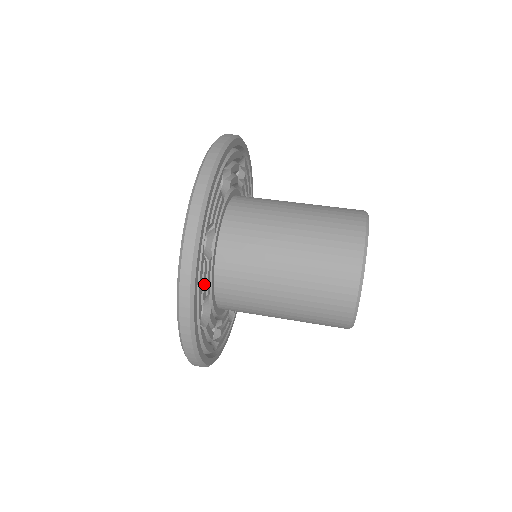
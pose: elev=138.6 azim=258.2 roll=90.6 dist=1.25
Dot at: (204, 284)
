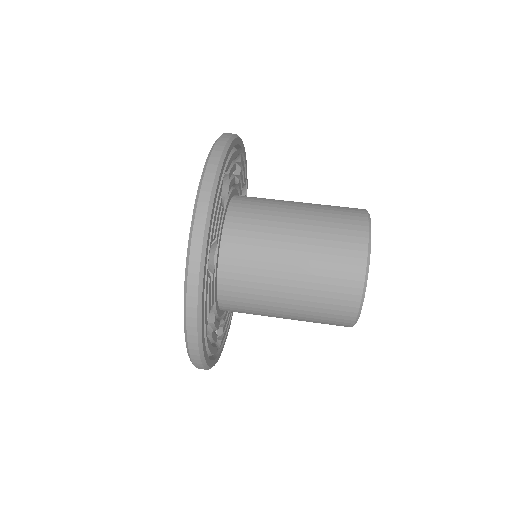
Dot at: (209, 298)
